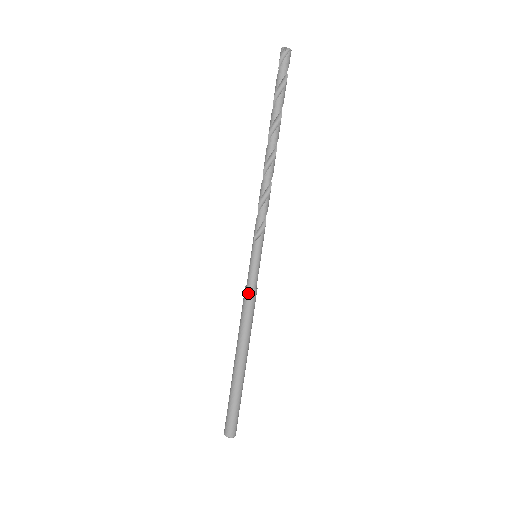
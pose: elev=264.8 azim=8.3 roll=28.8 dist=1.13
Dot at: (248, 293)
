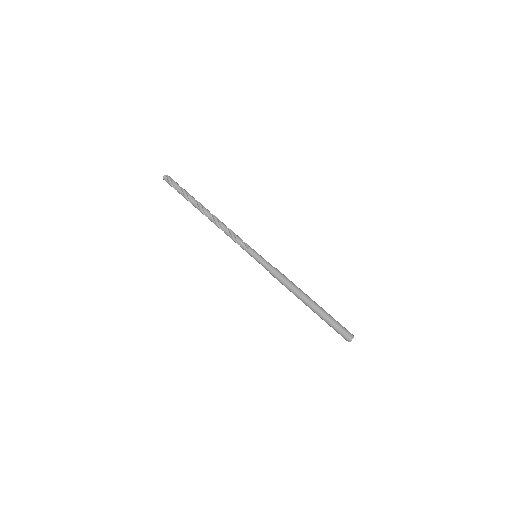
Dot at: (275, 270)
